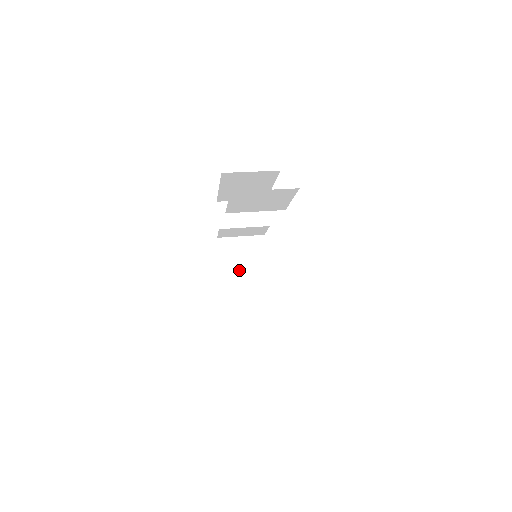
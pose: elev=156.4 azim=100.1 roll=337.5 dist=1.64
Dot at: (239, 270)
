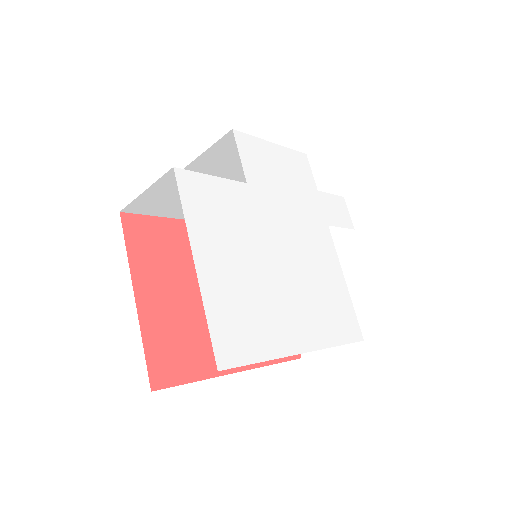
Dot at: occluded
